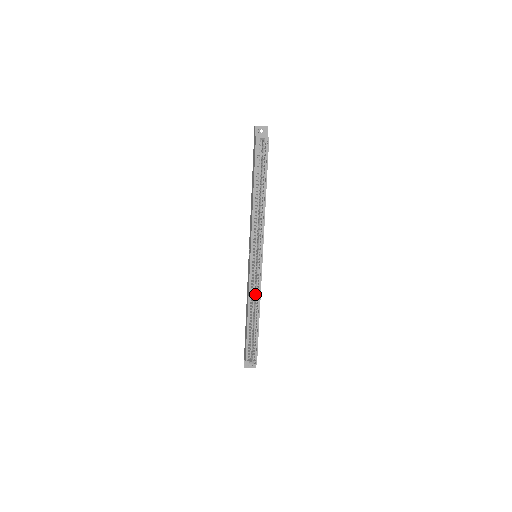
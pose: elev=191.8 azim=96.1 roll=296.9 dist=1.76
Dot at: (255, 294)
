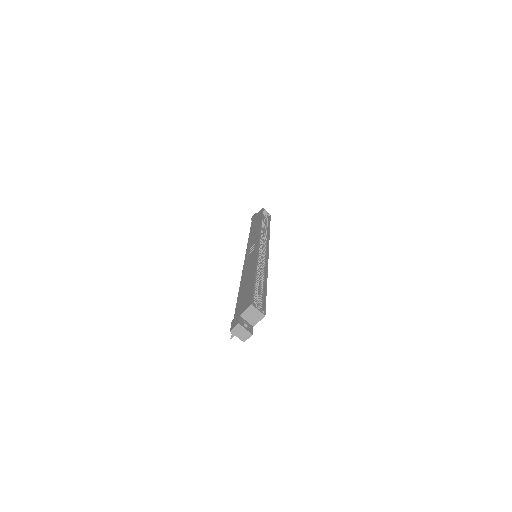
Dot at: (260, 267)
